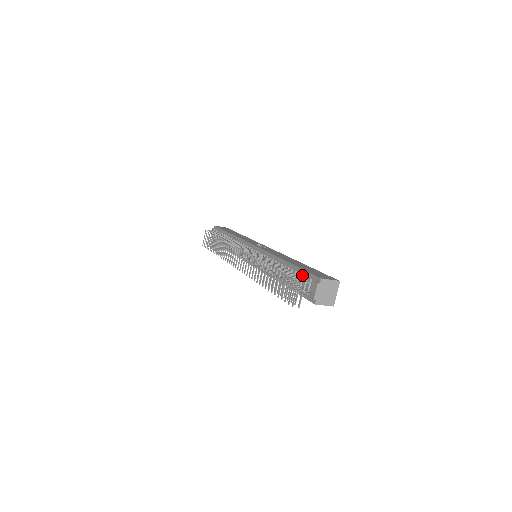
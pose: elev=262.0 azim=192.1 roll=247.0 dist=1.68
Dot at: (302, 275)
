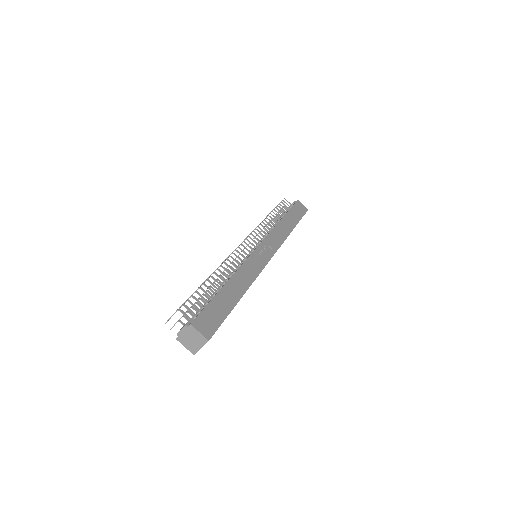
Dot at: (202, 306)
